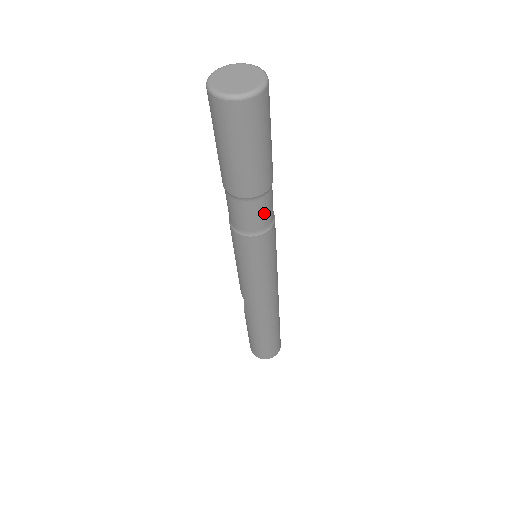
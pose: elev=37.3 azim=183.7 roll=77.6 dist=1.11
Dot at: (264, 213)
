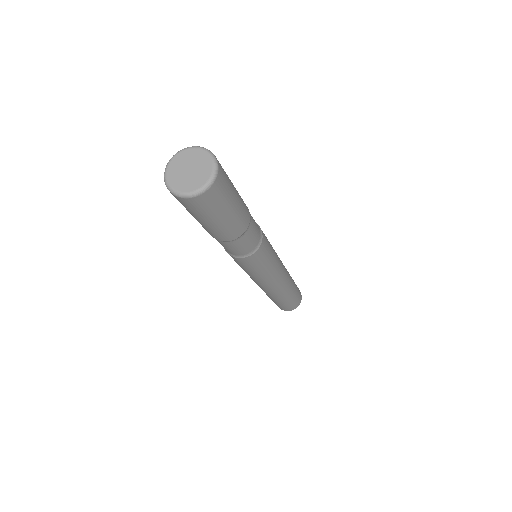
Dot at: (239, 248)
